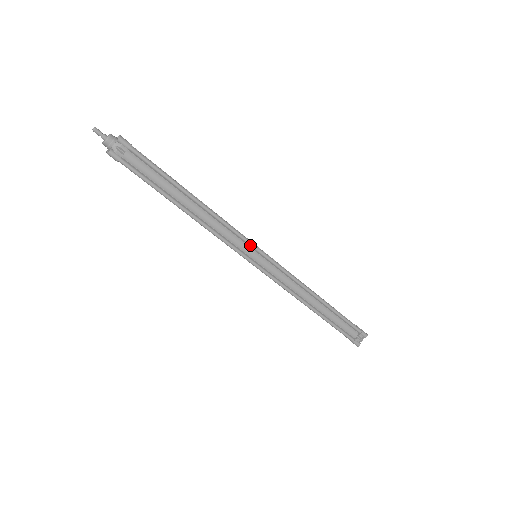
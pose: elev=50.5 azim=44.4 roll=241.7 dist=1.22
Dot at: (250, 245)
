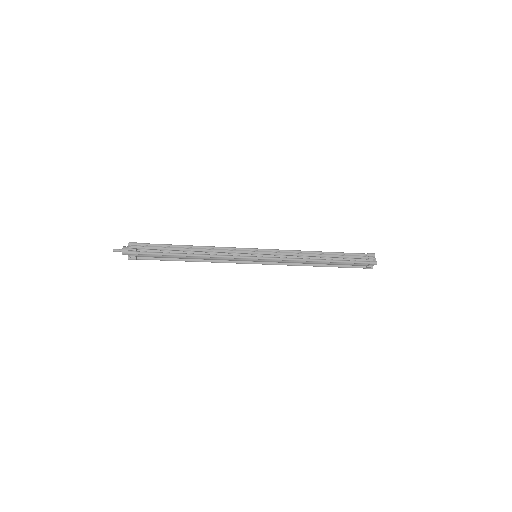
Dot at: (245, 259)
